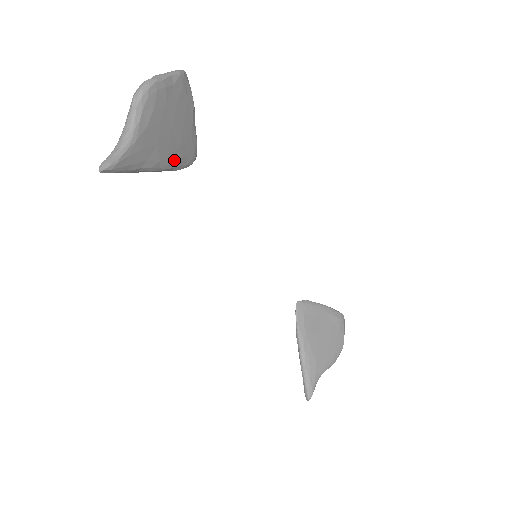
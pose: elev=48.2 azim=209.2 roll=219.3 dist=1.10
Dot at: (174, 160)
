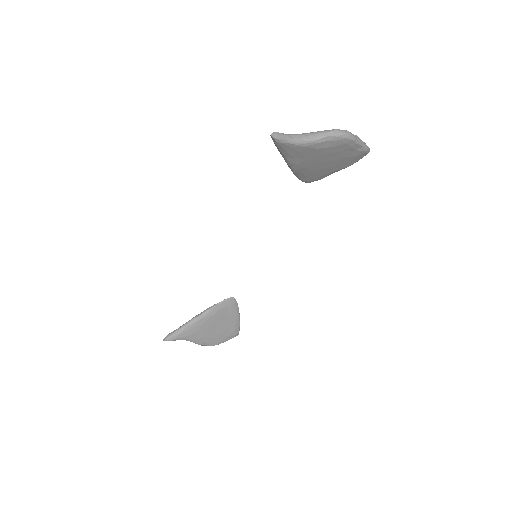
Dot at: (302, 172)
